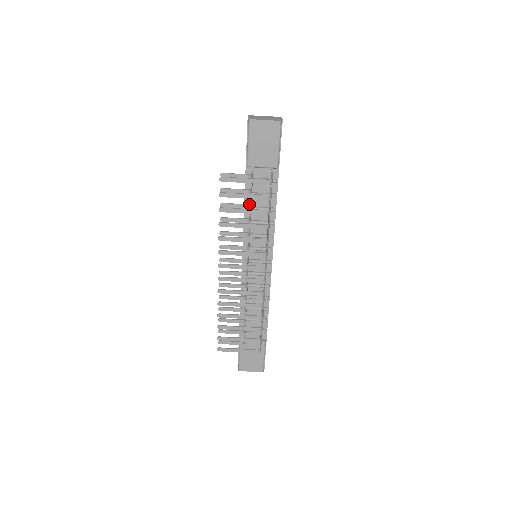
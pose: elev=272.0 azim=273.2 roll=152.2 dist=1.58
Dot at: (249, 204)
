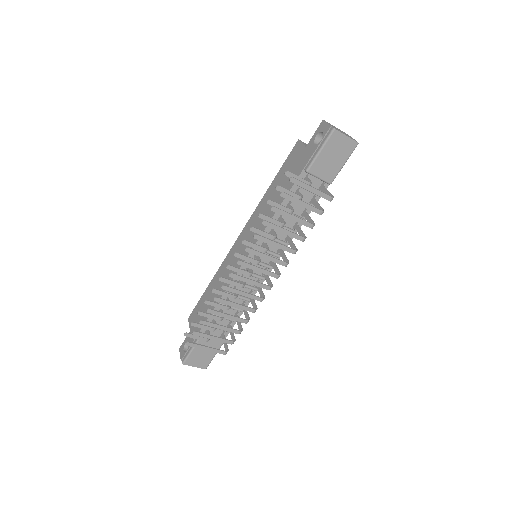
Dot at: occluded
